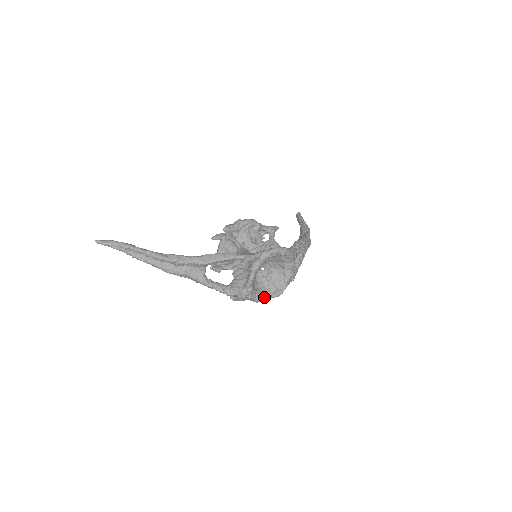
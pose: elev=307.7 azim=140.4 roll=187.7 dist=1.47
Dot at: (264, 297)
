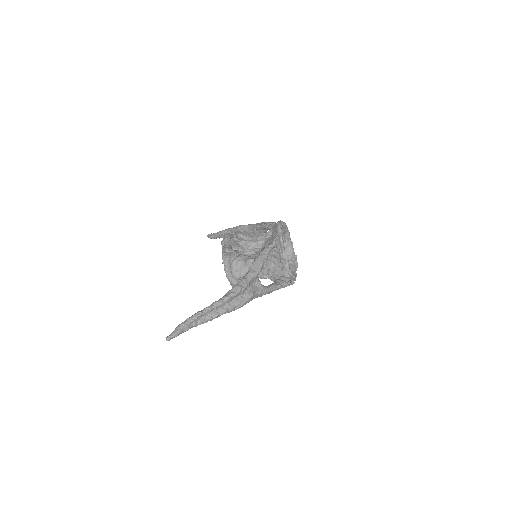
Dot at: (294, 273)
